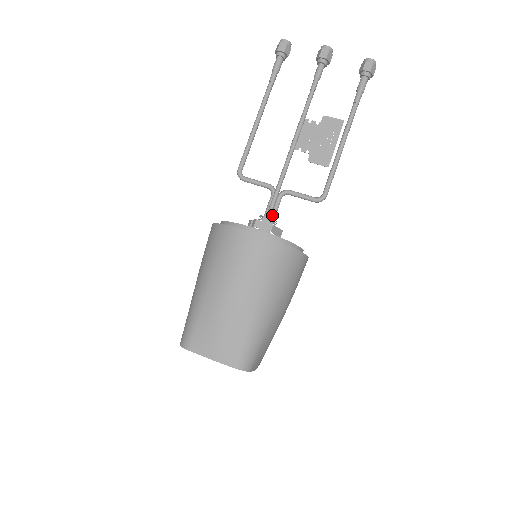
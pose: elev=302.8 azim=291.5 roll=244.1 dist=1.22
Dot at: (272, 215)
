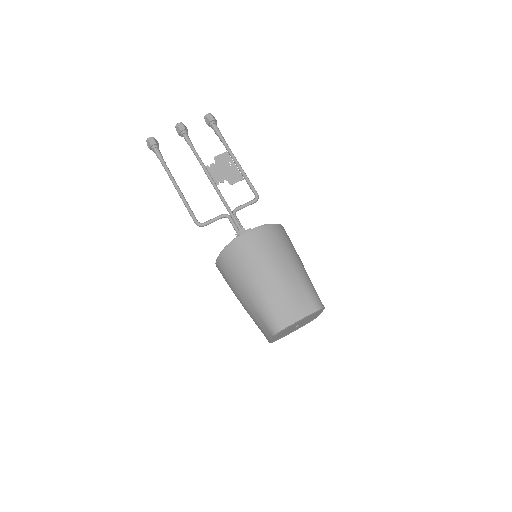
Dot at: (241, 228)
